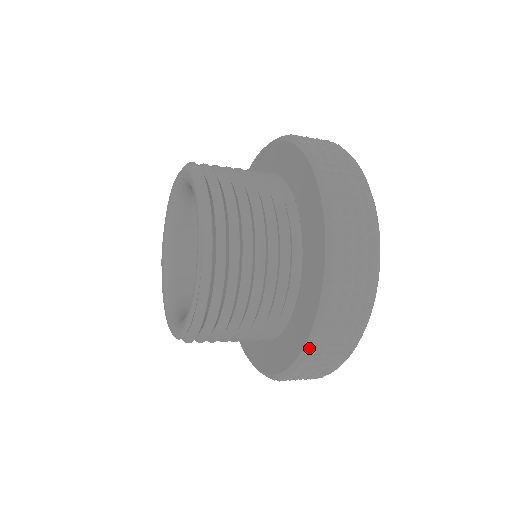
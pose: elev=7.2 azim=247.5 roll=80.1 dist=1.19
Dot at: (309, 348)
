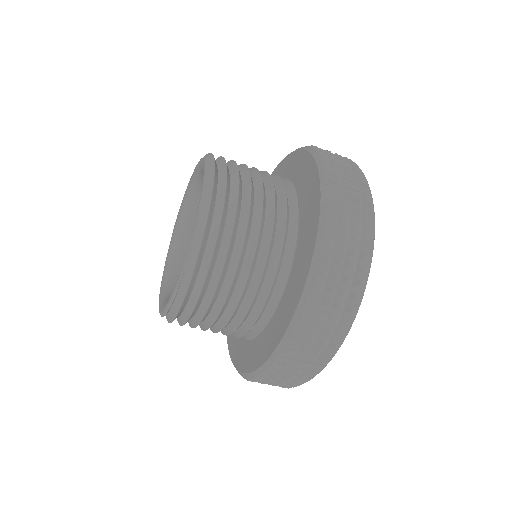
Dot at: (265, 369)
